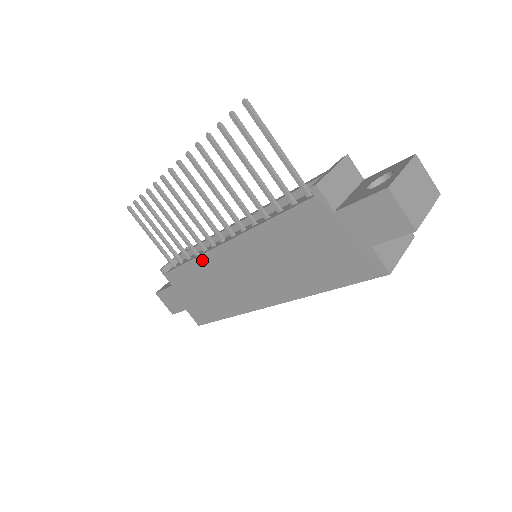
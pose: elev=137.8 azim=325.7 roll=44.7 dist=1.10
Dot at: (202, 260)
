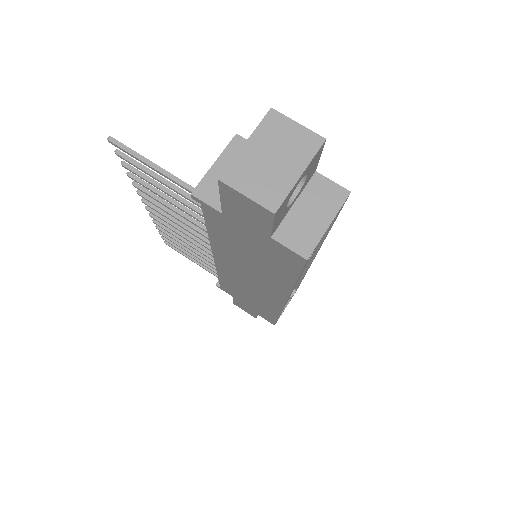
Dot at: (221, 274)
